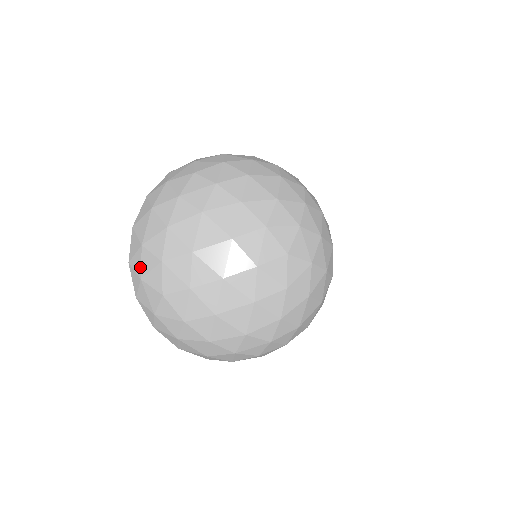
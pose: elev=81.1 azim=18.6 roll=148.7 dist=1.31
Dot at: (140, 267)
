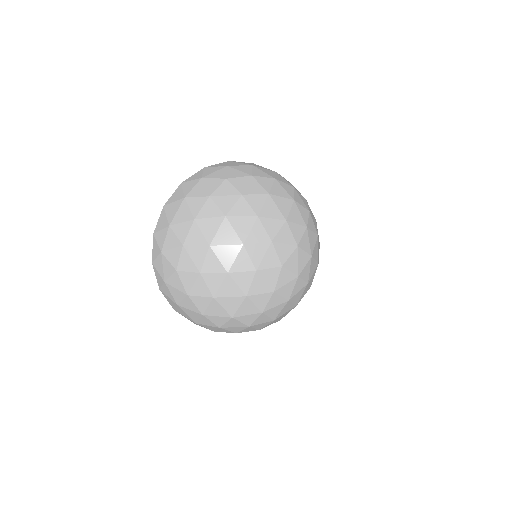
Dot at: (163, 242)
